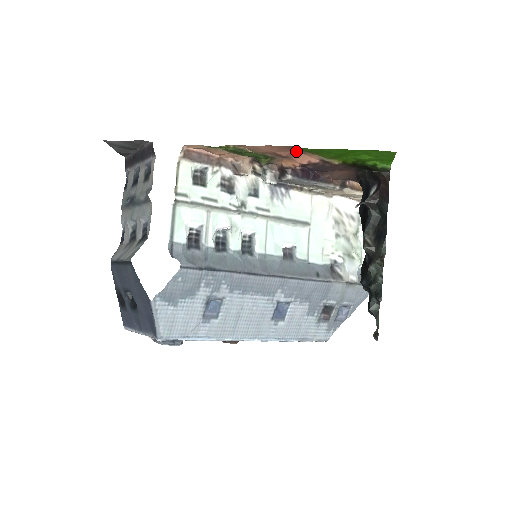
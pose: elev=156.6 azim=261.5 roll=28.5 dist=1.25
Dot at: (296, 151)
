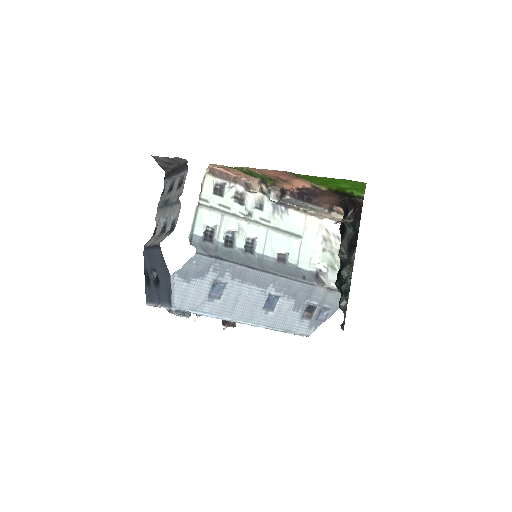
Dot at: (293, 176)
